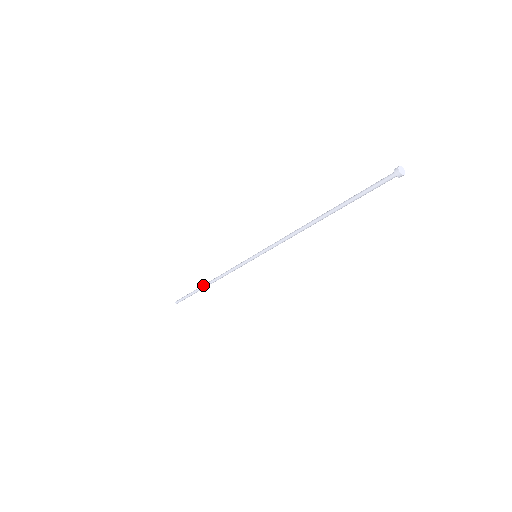
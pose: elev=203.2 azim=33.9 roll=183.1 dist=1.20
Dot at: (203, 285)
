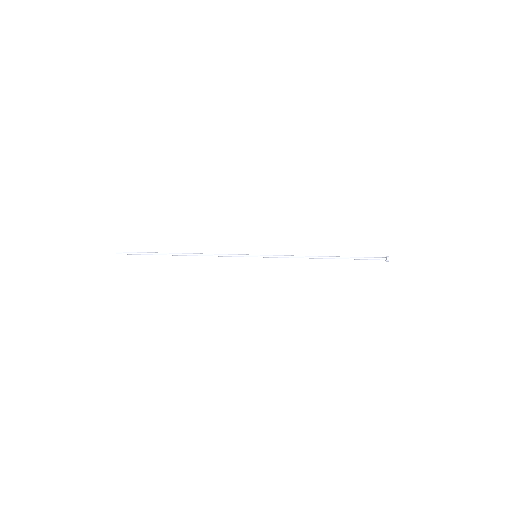
Dot at: (176, 253)
